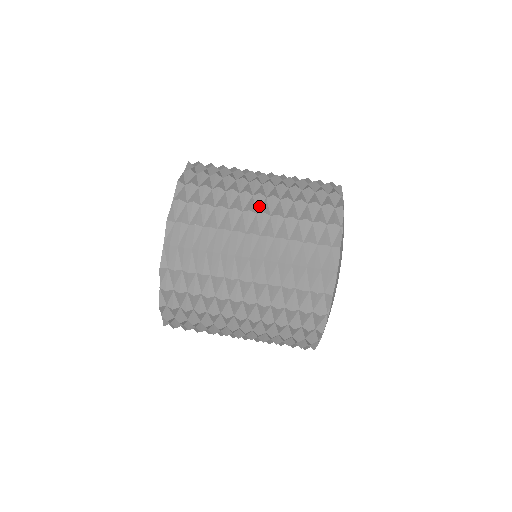
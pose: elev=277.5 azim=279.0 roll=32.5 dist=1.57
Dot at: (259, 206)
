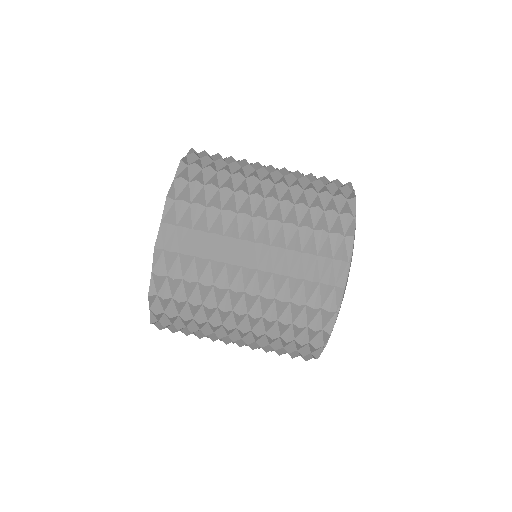
Dot at: (248, 282)
